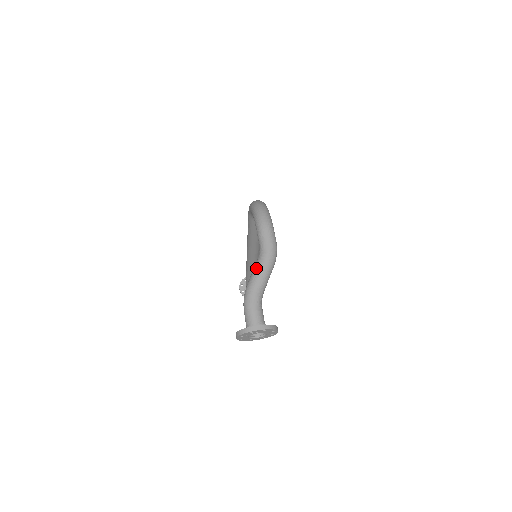
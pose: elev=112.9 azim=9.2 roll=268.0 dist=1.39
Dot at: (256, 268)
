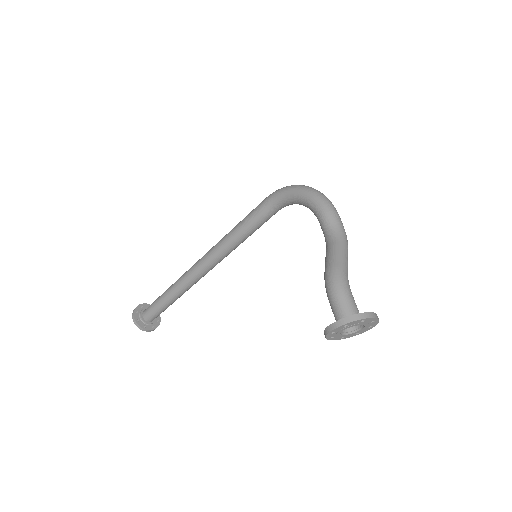
Dot at: (337, 250)
